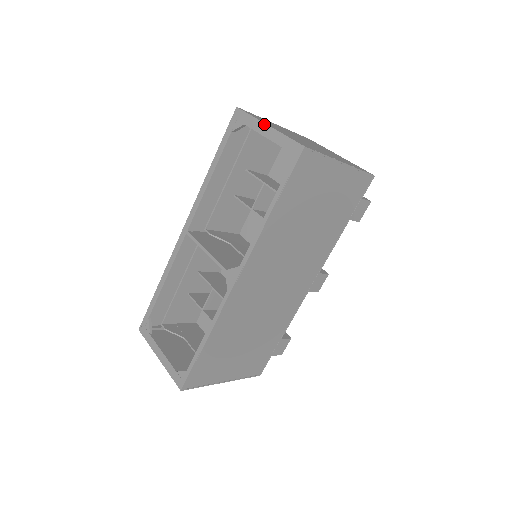
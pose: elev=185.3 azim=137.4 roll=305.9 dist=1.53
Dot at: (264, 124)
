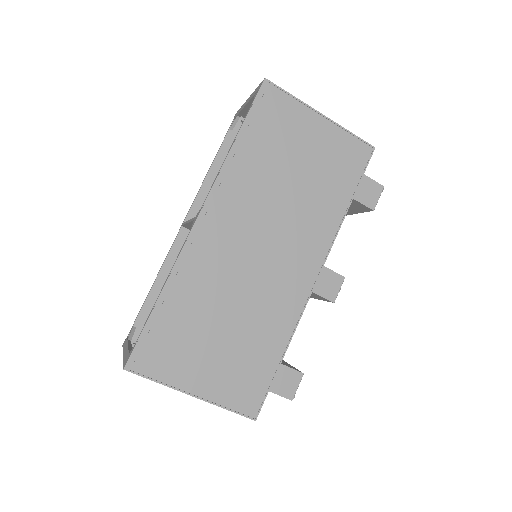
Dot at: (247, 99)
